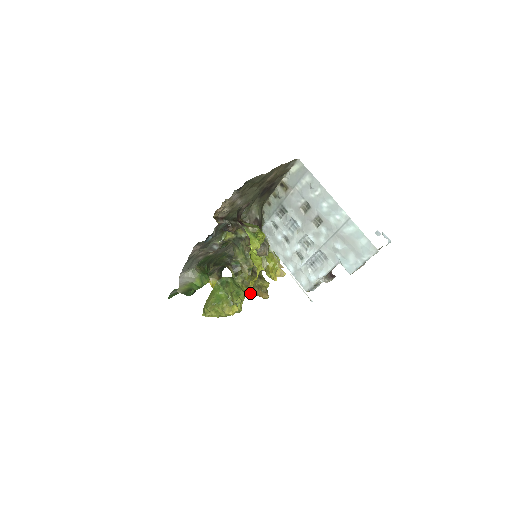
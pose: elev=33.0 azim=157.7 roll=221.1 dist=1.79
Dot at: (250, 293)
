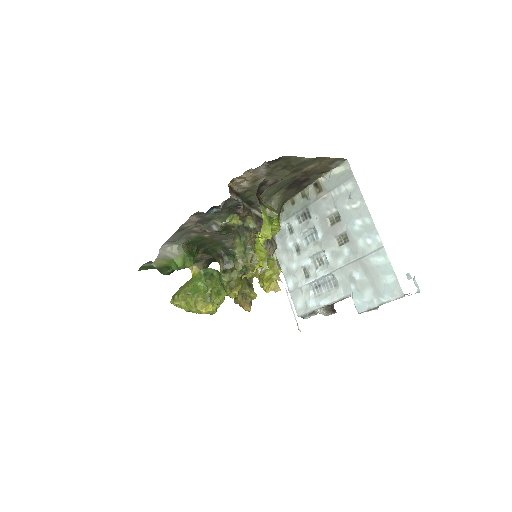
Dot at: (232, 298)
